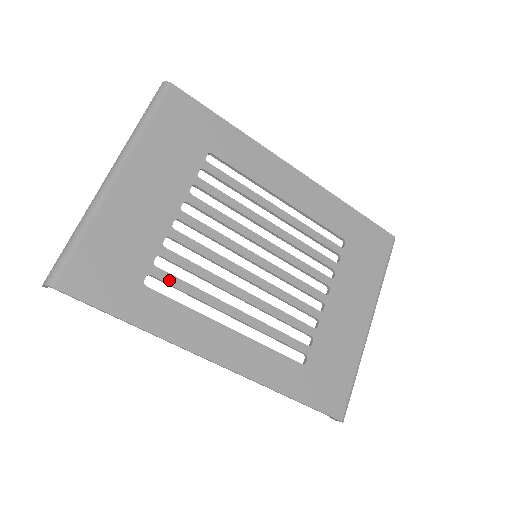
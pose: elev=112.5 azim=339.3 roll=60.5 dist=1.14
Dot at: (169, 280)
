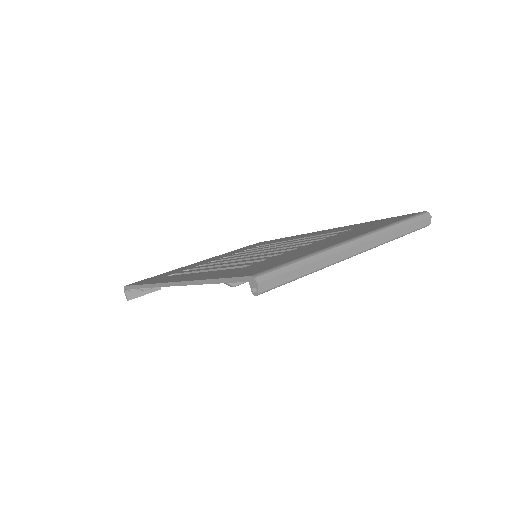
Dot at: occluded
